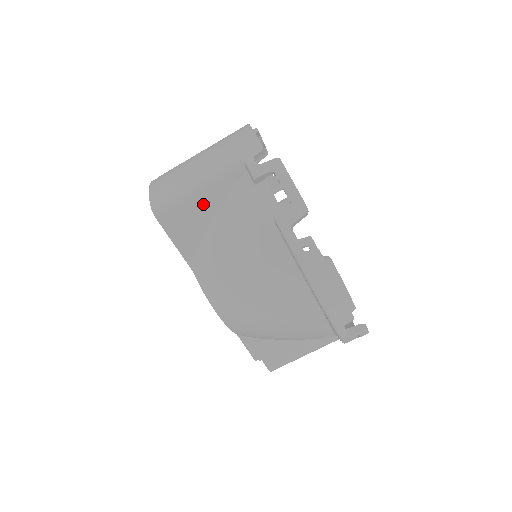
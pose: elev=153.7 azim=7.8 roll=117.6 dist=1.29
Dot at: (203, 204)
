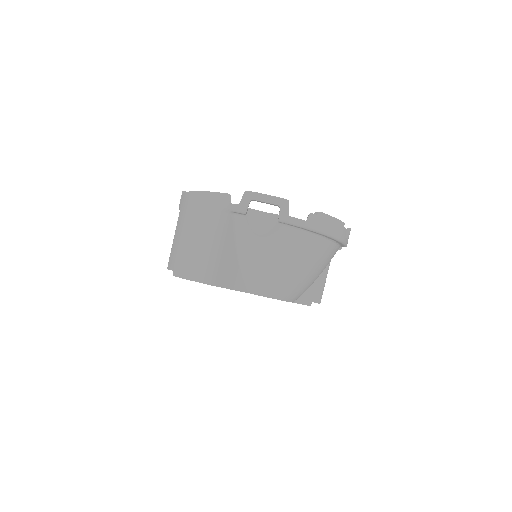
Dot at: (227, 253)
